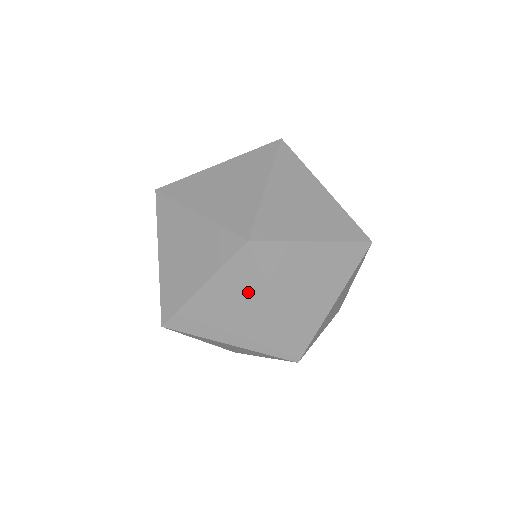
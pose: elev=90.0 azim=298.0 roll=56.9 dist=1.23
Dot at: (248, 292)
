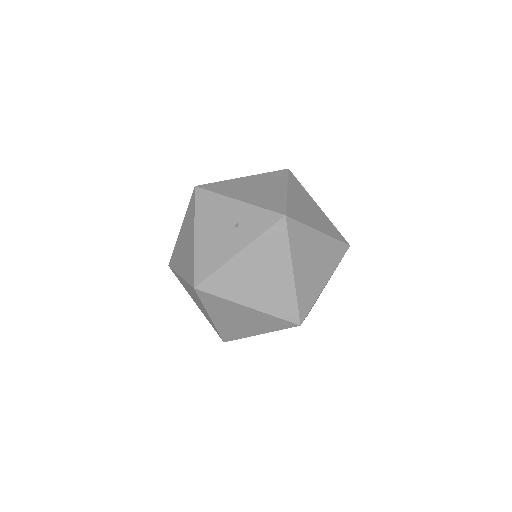
Dot at: (218, 209)
